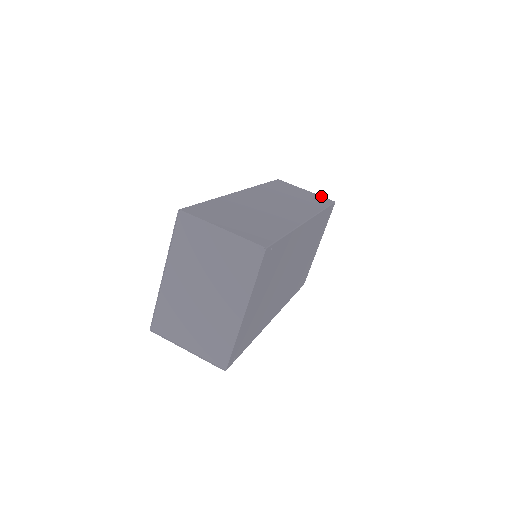
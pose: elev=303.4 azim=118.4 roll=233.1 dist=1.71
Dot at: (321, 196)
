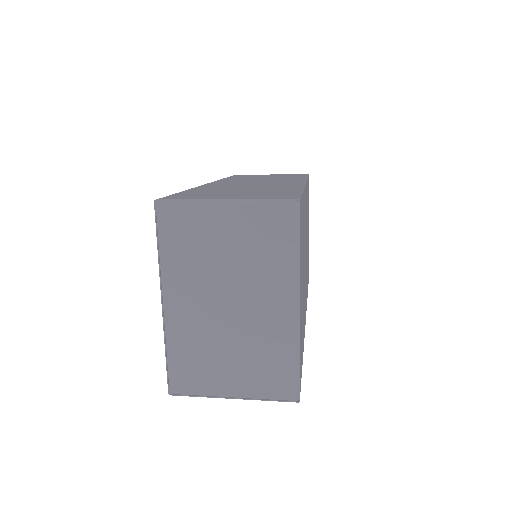
Dot at: (291, 174)
